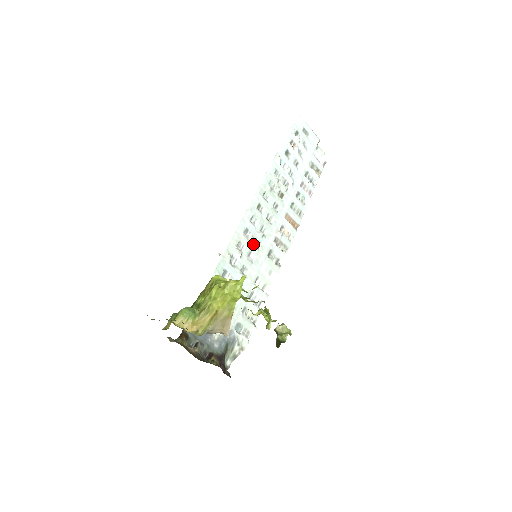
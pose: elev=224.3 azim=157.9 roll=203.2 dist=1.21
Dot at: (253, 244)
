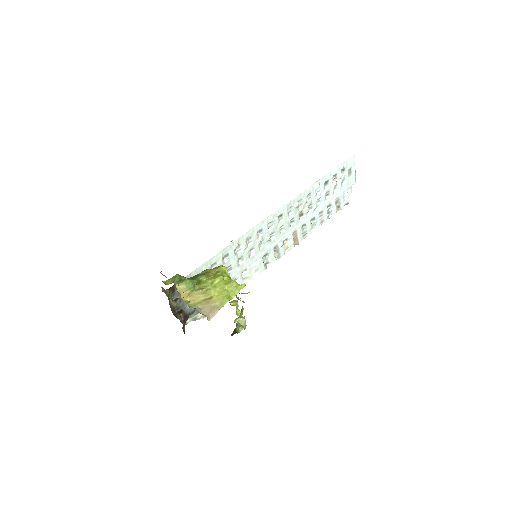
Dot at: (259, 243)
